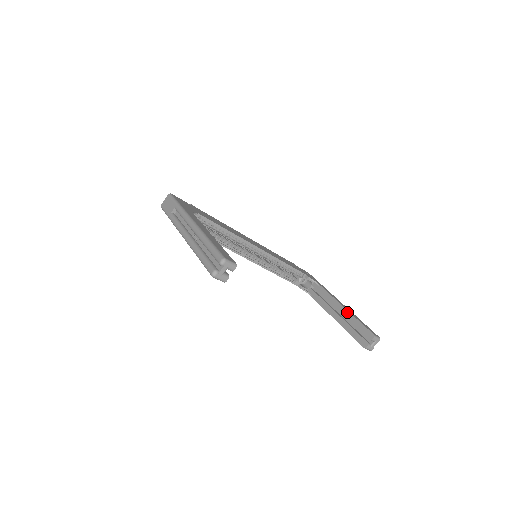
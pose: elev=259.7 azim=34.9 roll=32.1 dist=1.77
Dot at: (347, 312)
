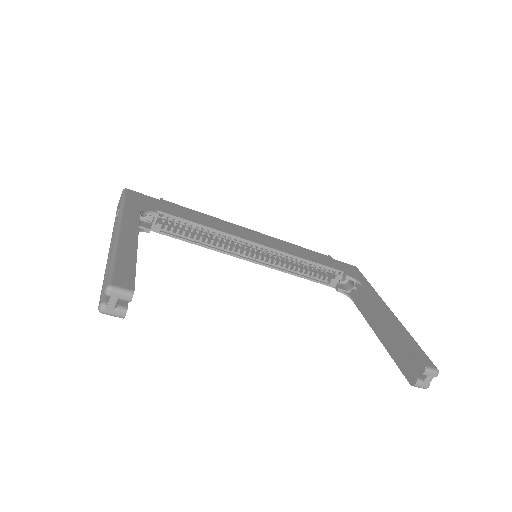
Dot at: (392, 327)
